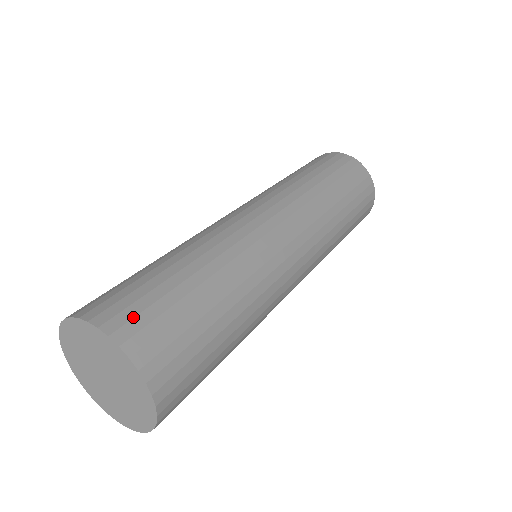
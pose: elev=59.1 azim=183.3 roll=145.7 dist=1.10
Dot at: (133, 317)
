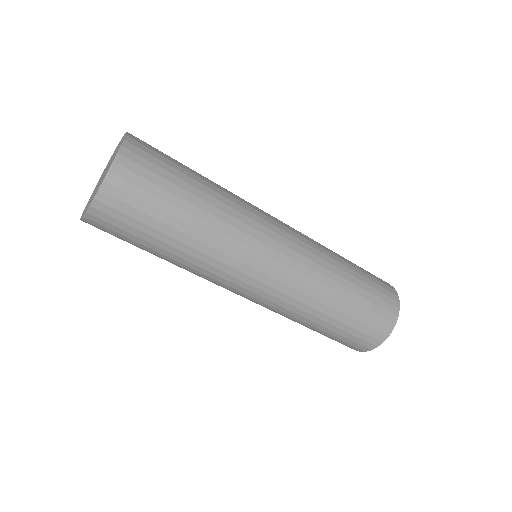
Dot at: (146, 143)
